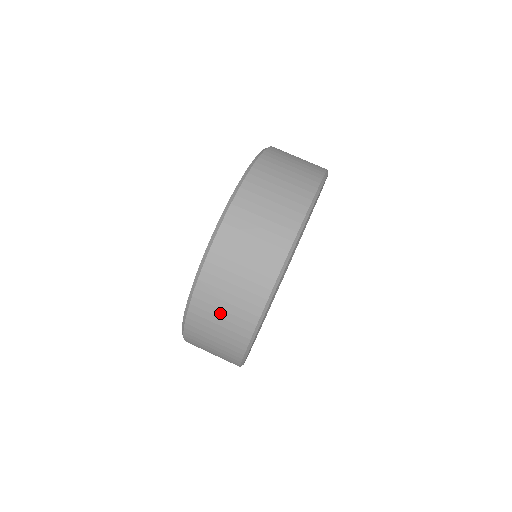
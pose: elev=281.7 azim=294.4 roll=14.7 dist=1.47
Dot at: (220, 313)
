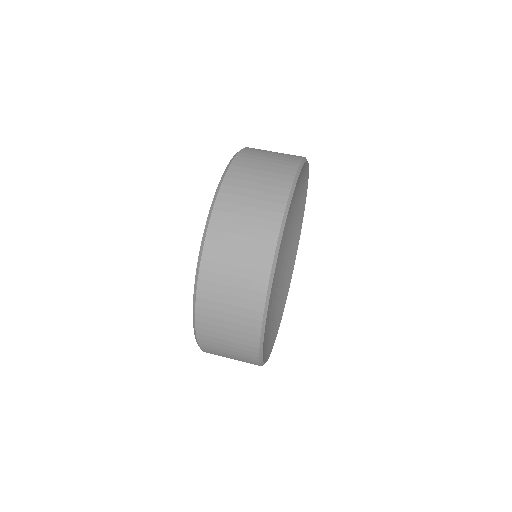
Dot at: (248, 202)
